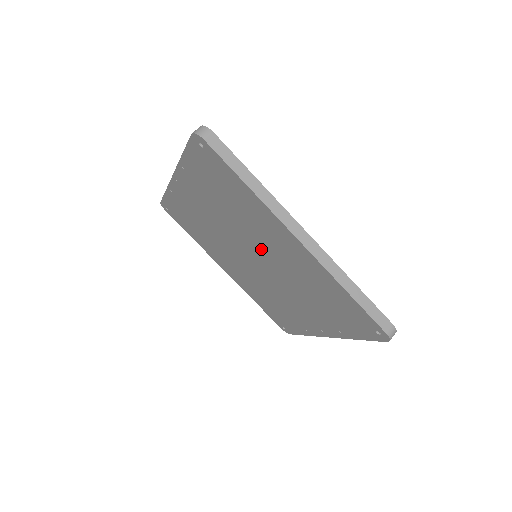
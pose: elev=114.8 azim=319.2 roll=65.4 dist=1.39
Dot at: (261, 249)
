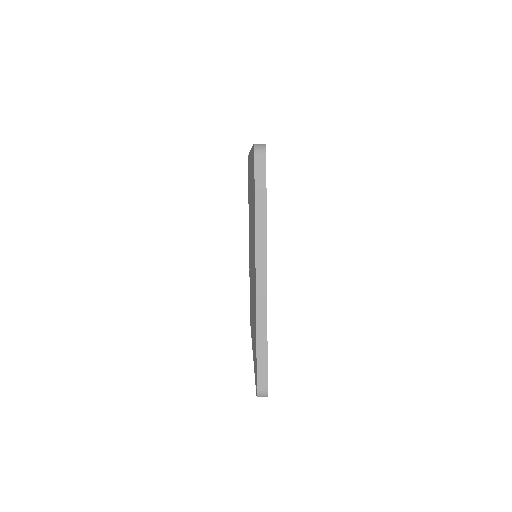
Dot at: occluded
